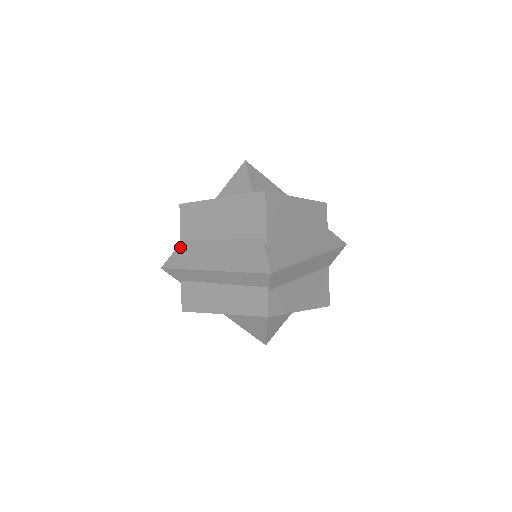
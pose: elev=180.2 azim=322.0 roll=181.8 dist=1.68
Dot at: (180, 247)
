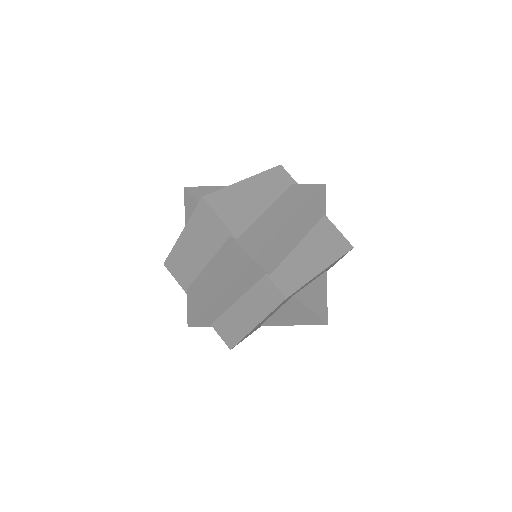
Dot at: (188, 298)
